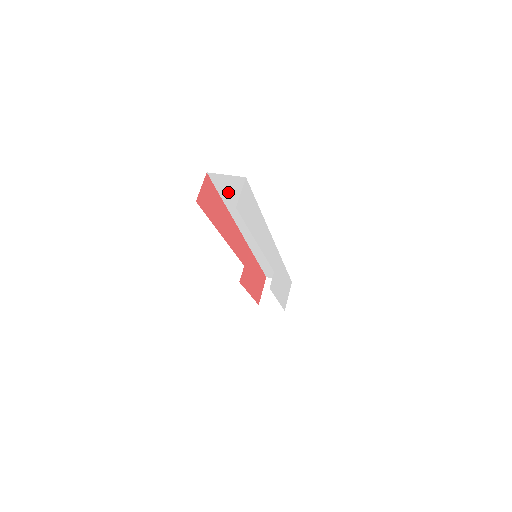
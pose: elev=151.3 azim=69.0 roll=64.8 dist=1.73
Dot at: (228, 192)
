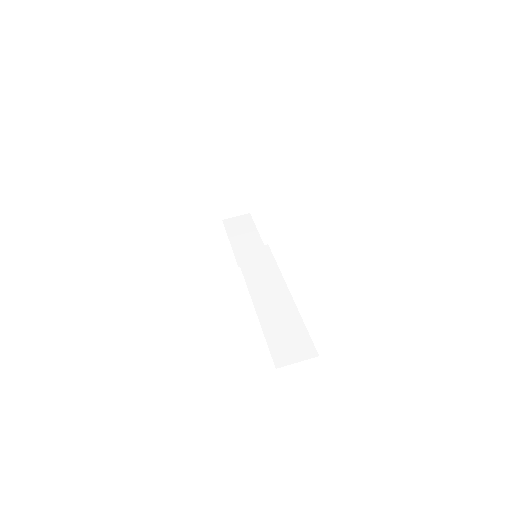
Dot at: occluded
